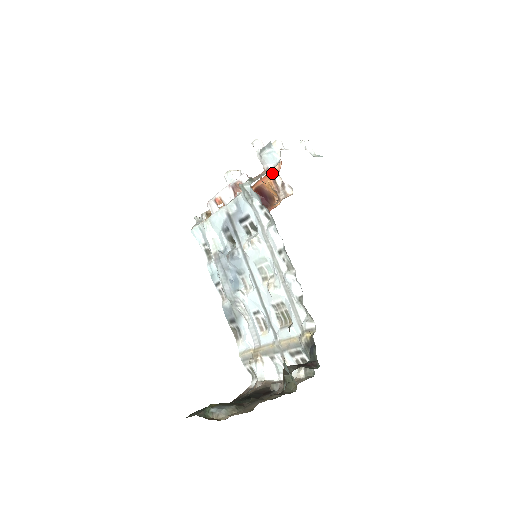
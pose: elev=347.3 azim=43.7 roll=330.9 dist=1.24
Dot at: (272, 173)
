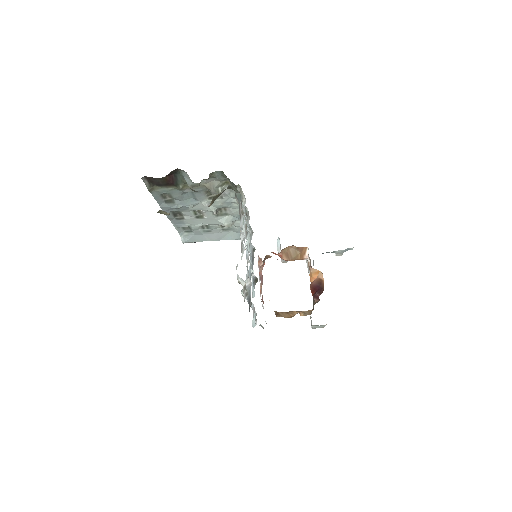
Dot at: (309, 269)
